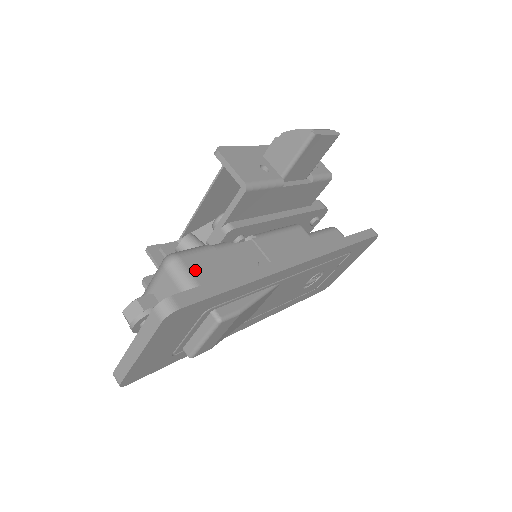
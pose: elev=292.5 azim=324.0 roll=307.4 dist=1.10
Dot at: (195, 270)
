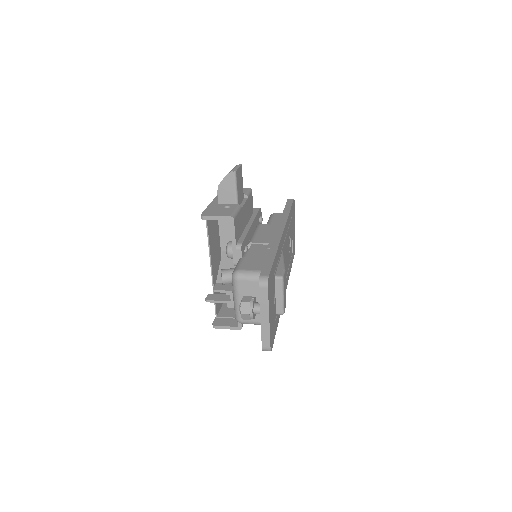
Dot at: (250, 268)
